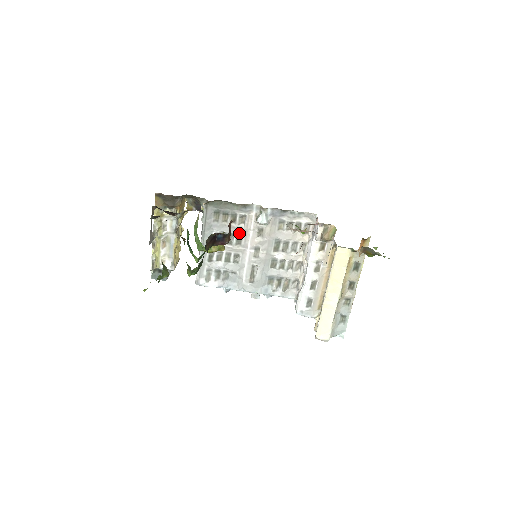
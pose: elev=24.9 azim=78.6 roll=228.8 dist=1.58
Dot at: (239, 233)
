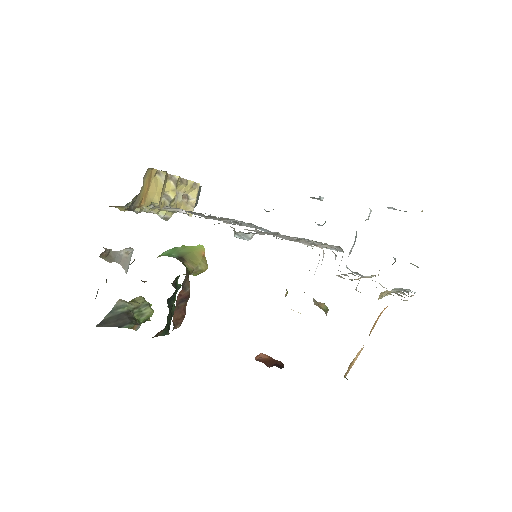
Dot at: occluded
